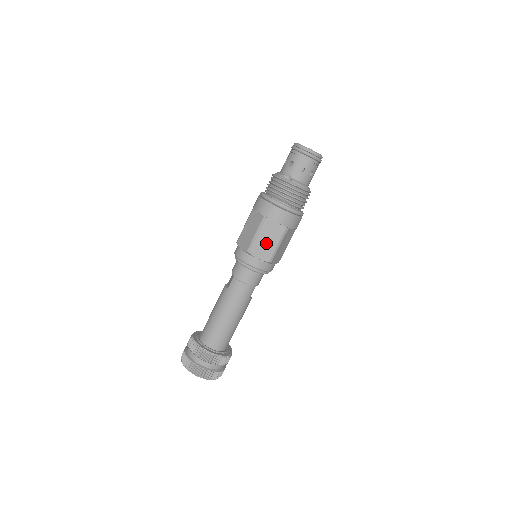
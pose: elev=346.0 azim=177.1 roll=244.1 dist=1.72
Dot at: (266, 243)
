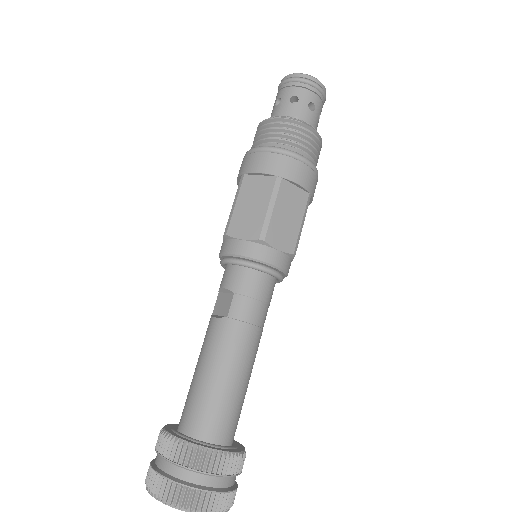
Dot at: (286, 221)
